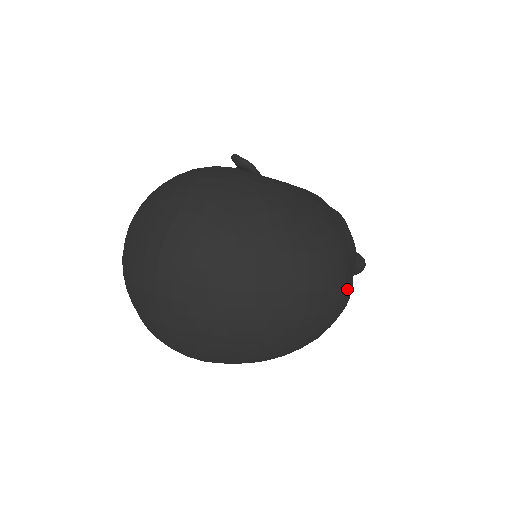
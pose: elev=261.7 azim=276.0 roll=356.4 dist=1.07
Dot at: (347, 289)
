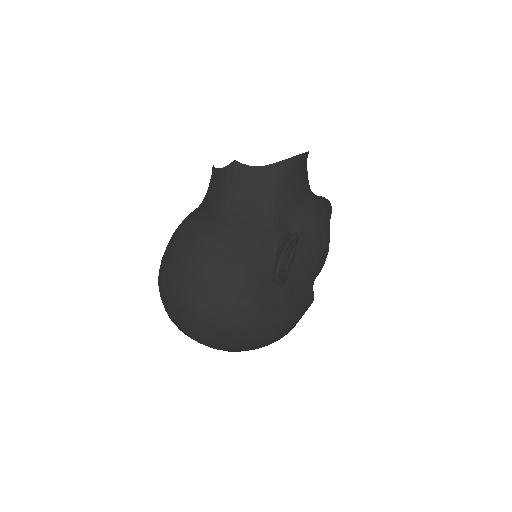
Dot at: occluded
